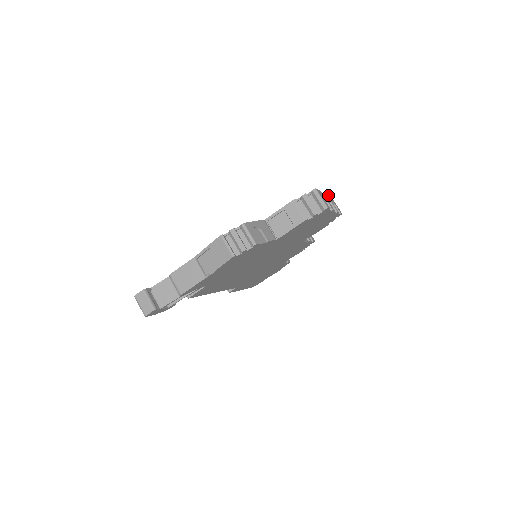
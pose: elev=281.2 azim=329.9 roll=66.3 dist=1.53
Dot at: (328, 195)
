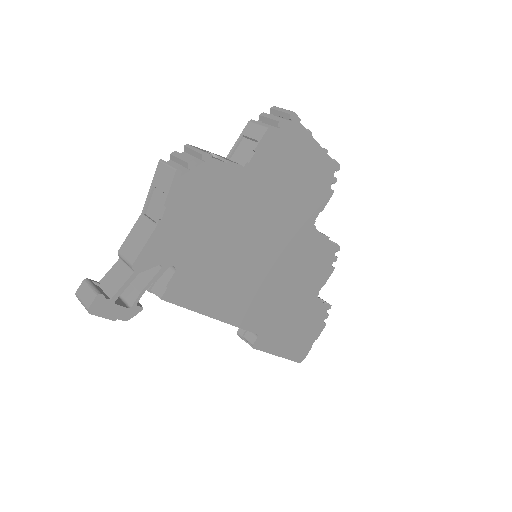
Dot at: occluded
